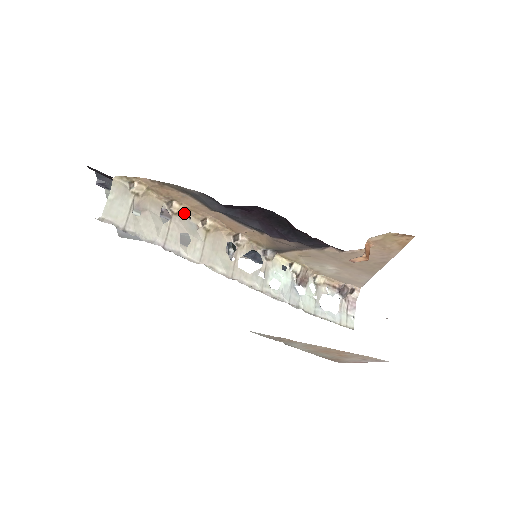
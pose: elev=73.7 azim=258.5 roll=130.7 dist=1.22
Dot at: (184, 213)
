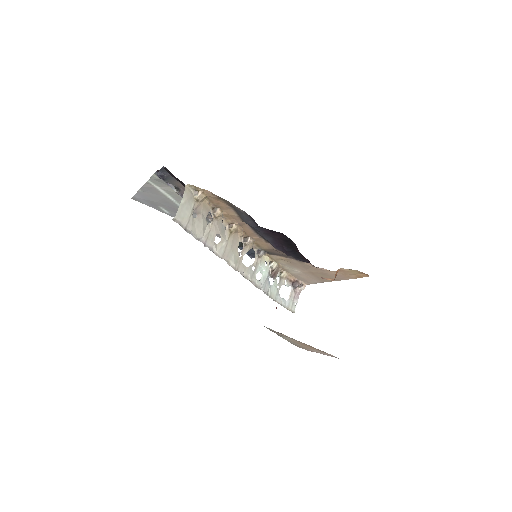
Dot at: (220, 217)
